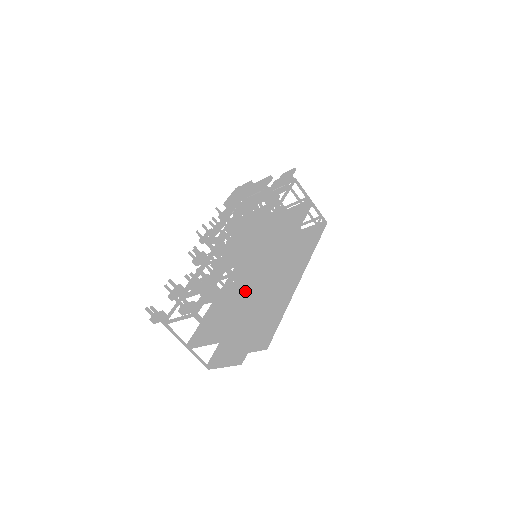
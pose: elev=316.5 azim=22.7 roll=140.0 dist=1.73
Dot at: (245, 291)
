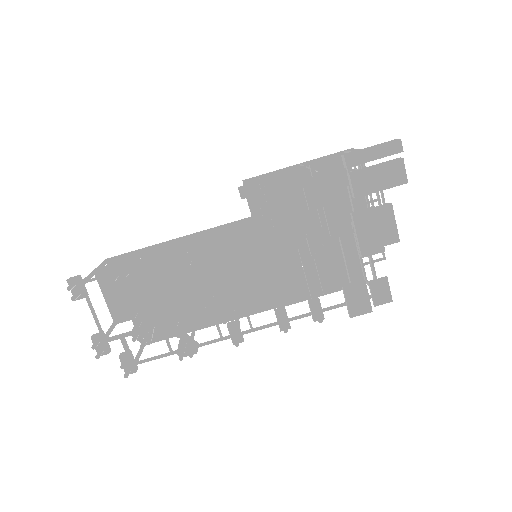
Dot at: (185, 307)
